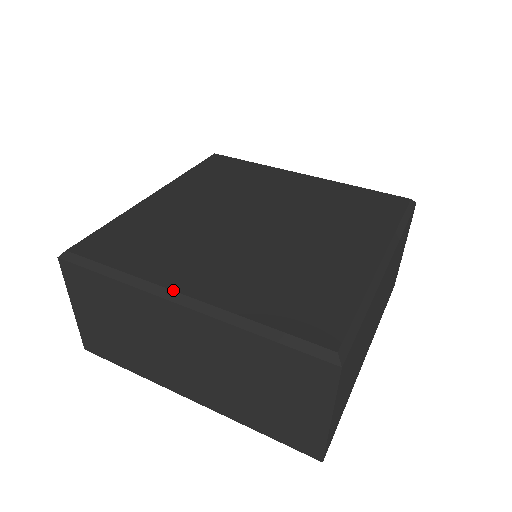
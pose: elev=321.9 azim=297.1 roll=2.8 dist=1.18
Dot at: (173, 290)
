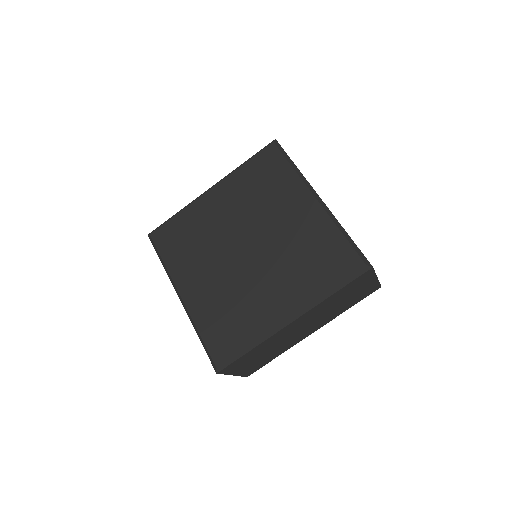
Dot at: (177, 290)
